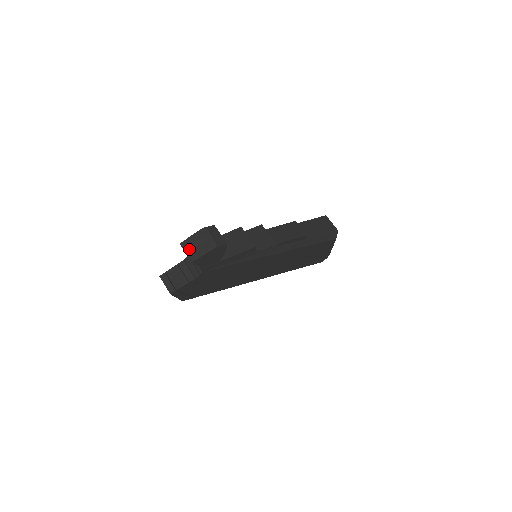
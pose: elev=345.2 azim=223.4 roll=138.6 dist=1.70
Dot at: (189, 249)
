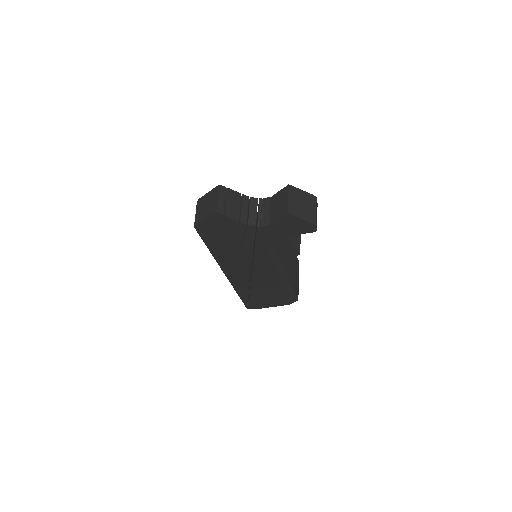
Dot at: (293, 199)
